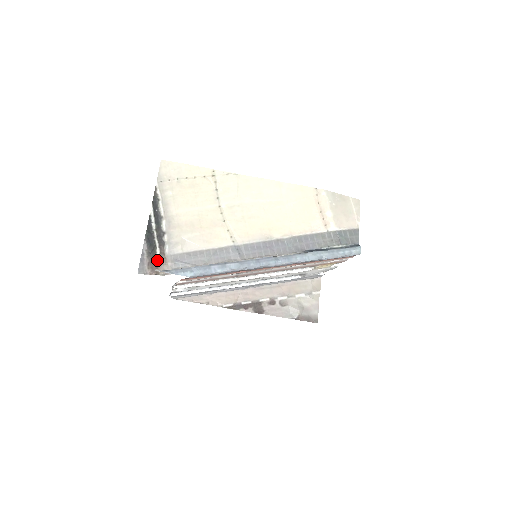
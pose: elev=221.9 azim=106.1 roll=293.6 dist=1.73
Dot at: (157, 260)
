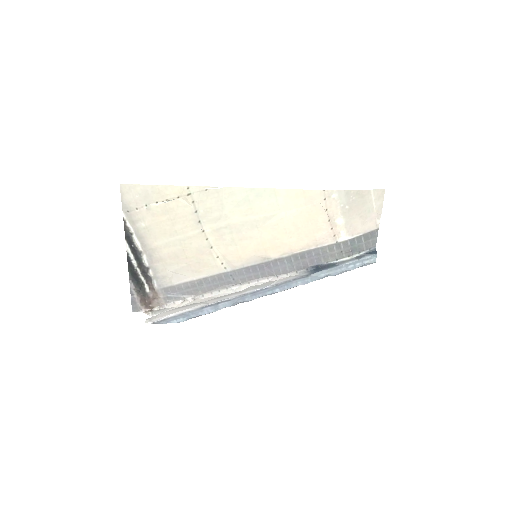
Dot at: (148, 296)
